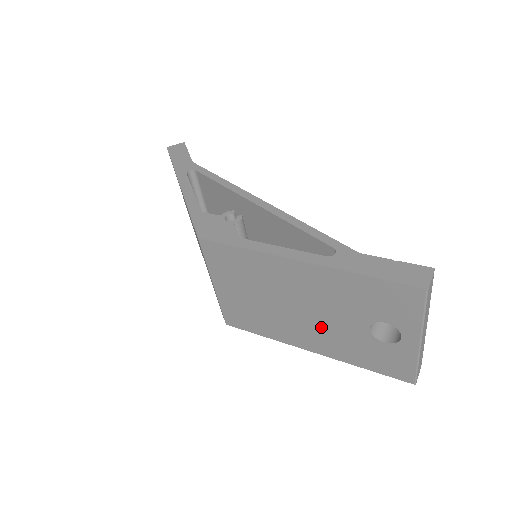
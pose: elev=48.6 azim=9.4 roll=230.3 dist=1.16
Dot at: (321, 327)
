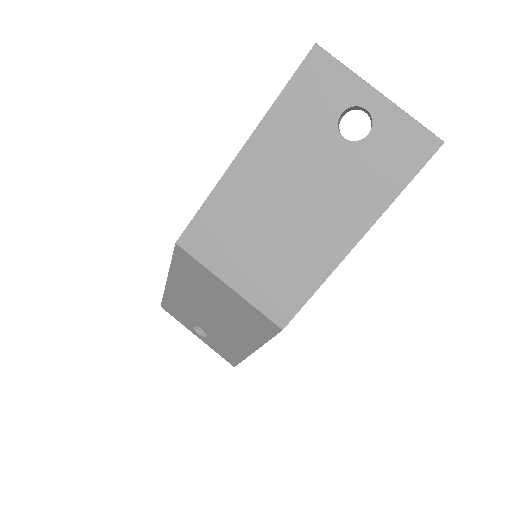
Dot at: (325, 197)
